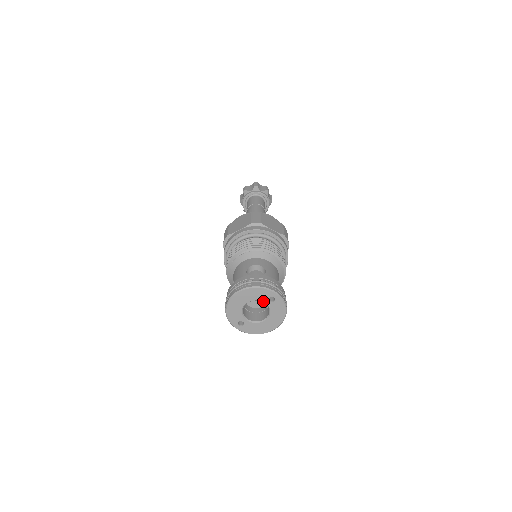
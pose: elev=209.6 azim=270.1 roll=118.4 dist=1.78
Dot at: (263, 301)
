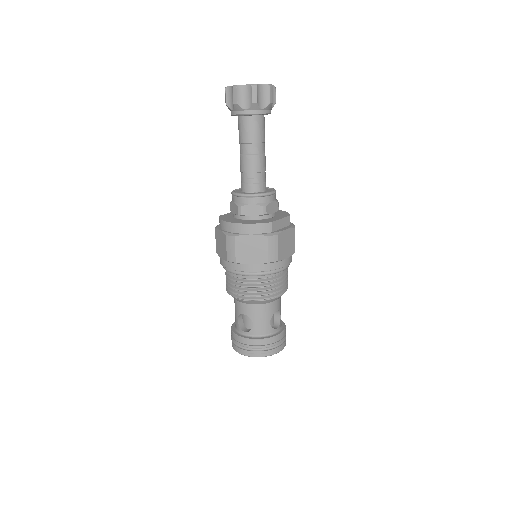
Dot at: occluded
